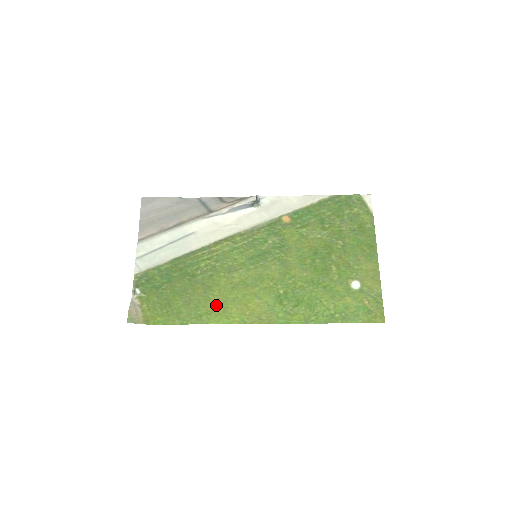
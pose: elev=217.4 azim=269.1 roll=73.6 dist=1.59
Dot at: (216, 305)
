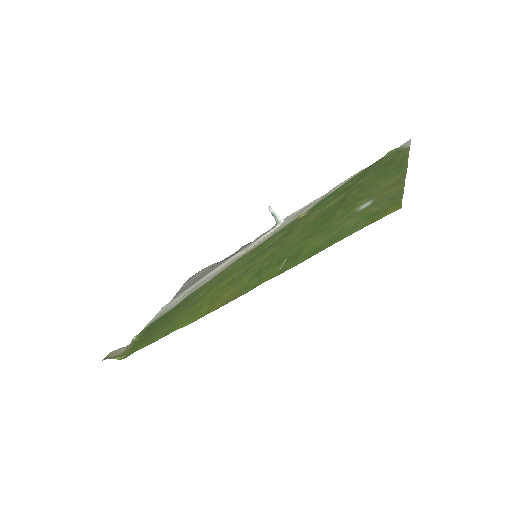
Dot at: (190, 314)
